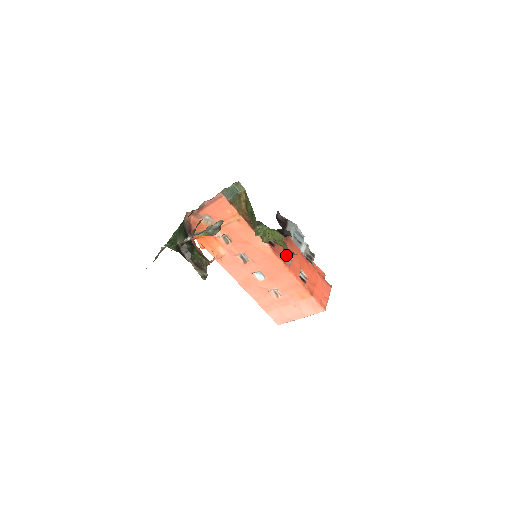
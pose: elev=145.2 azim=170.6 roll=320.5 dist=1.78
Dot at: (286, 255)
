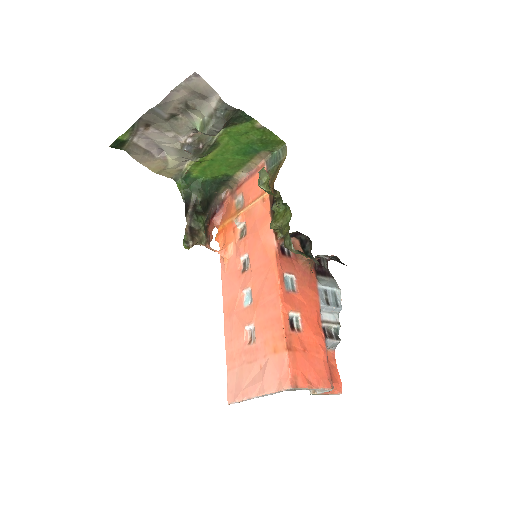
Dot at: (293, 282)
